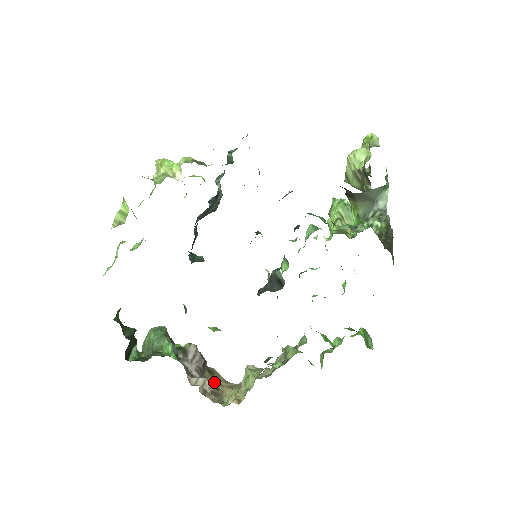
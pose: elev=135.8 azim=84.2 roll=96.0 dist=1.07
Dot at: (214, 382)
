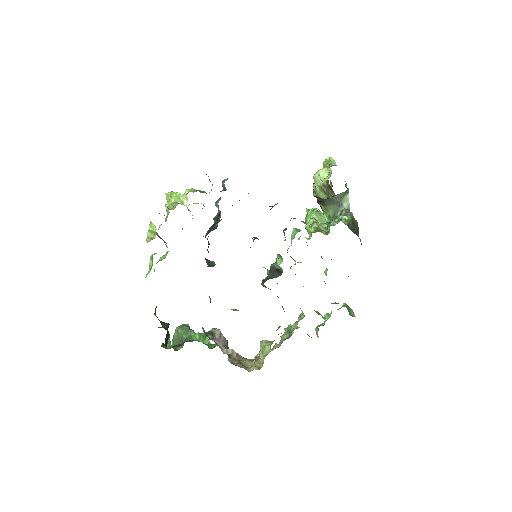
Dot at: (236, 359)
